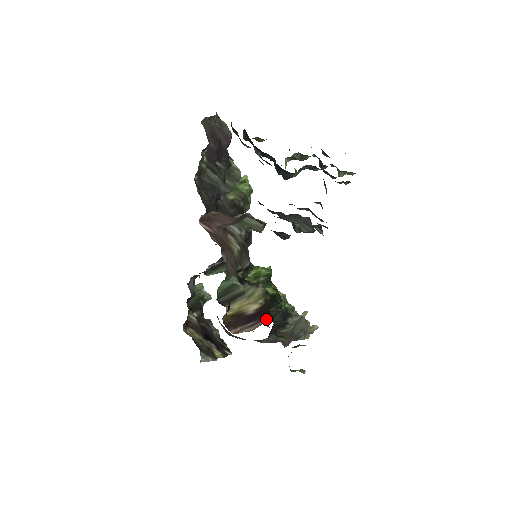
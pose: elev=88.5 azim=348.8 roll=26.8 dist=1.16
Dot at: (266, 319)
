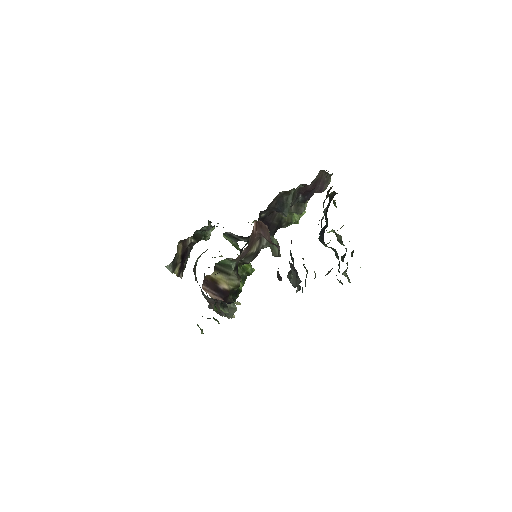
Dot at: (223, 299)
